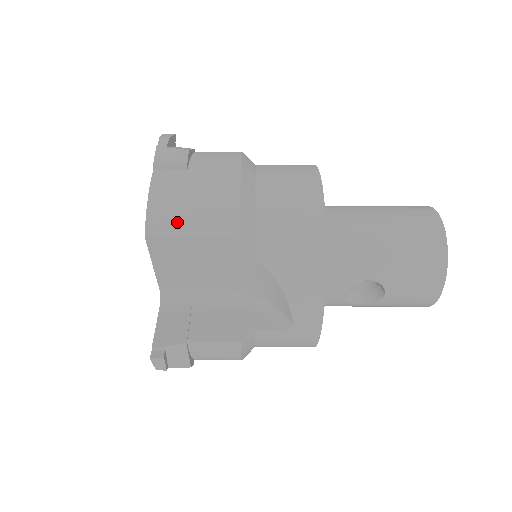
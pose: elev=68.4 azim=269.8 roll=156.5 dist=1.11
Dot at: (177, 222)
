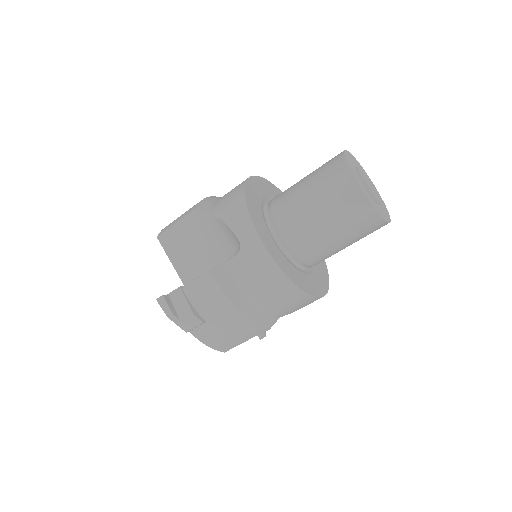
Dot at: (233, 344)
